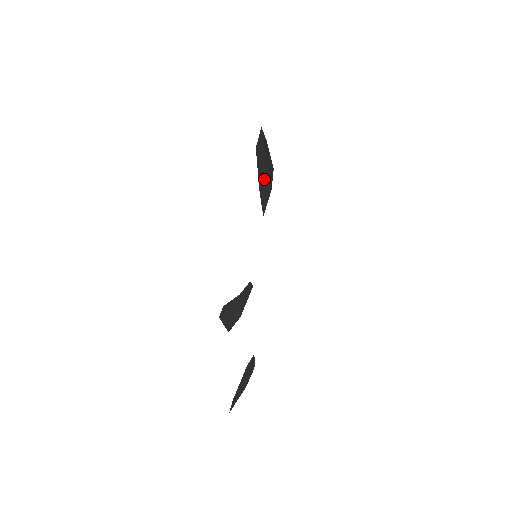
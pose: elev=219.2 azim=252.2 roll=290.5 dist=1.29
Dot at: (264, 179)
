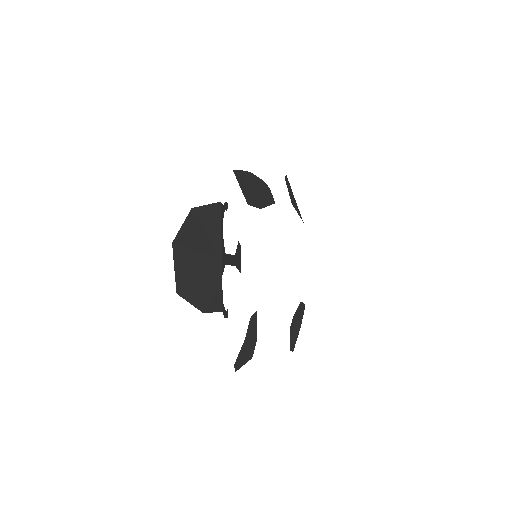
Dot at: (205, 283)
